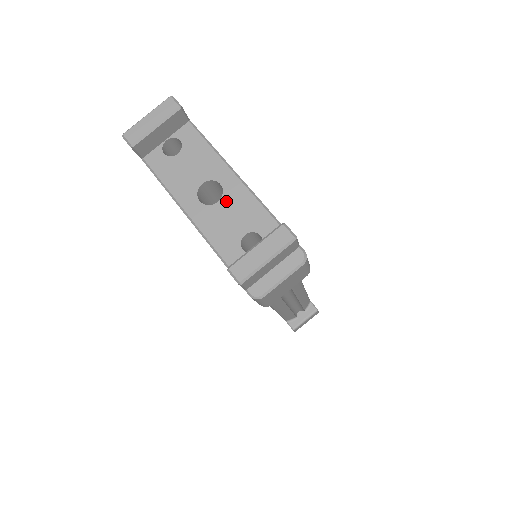
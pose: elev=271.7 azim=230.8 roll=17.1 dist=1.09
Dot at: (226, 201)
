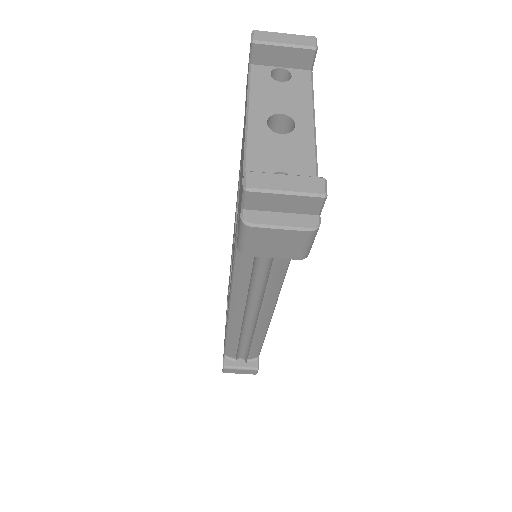
Dot at: (289, 139)
